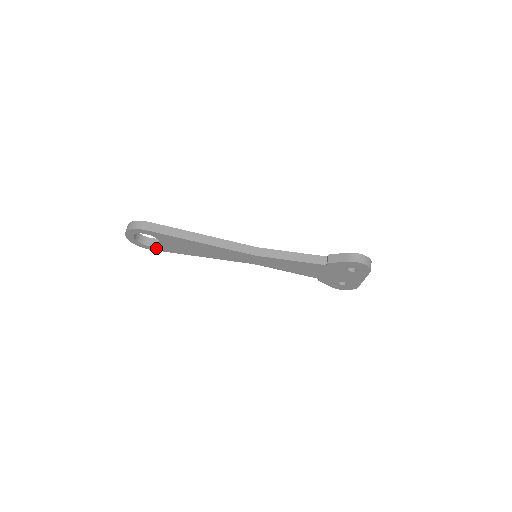
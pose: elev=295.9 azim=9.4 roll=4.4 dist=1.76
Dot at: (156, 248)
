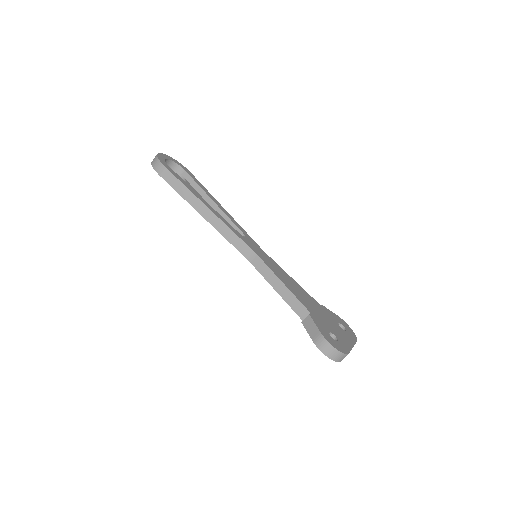
Dot at: occluded
